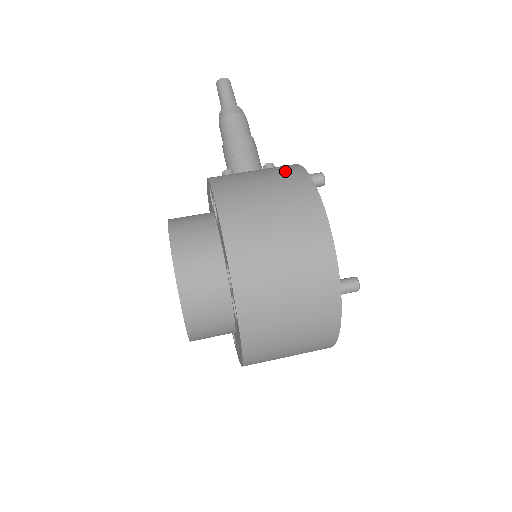
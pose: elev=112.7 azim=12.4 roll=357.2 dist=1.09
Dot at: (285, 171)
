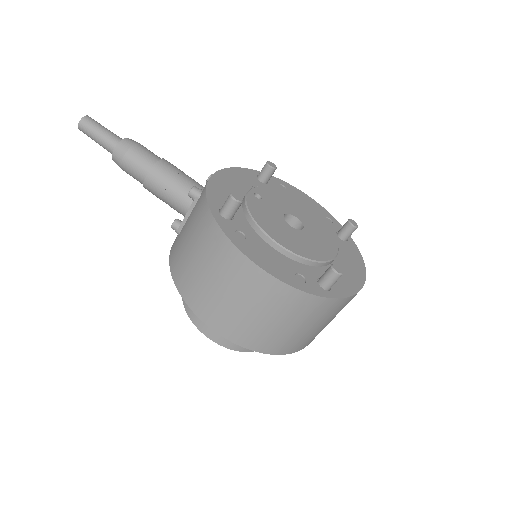
Dot at: (206, 236)
